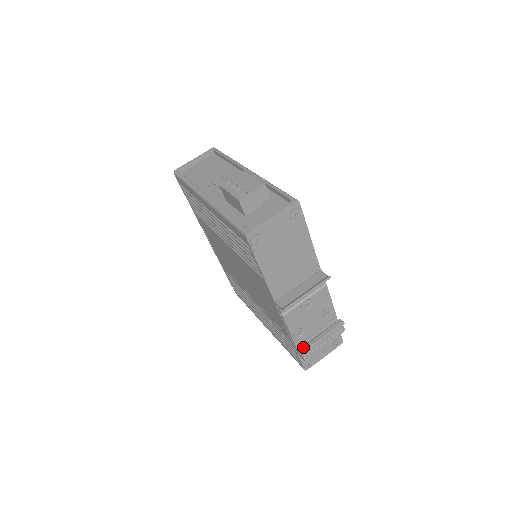
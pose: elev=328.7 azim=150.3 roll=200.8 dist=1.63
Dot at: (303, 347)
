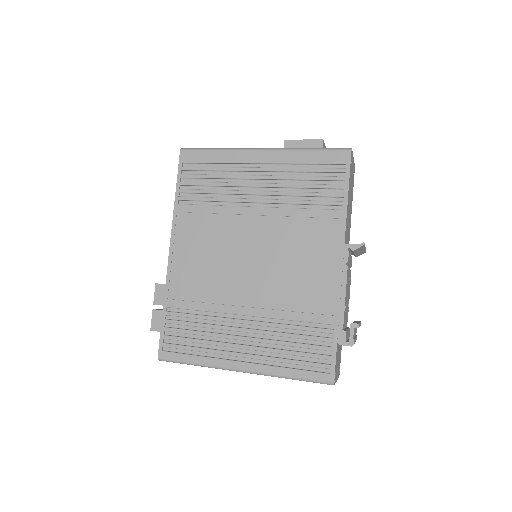
Dot at: occluded
